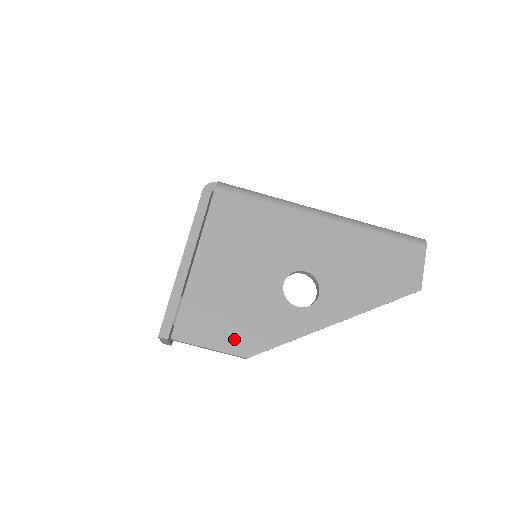
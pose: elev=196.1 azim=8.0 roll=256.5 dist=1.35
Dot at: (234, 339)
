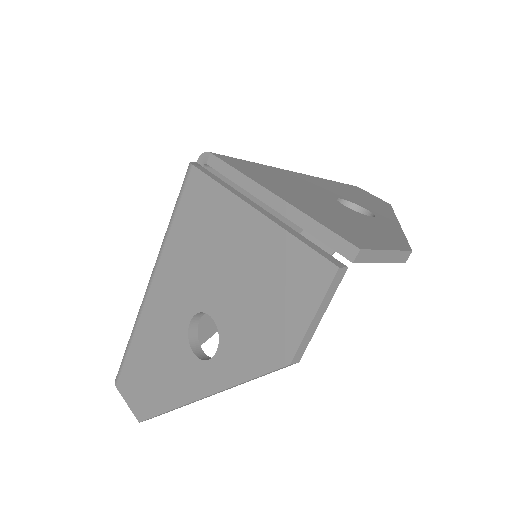
Dot at: (386, 240)
